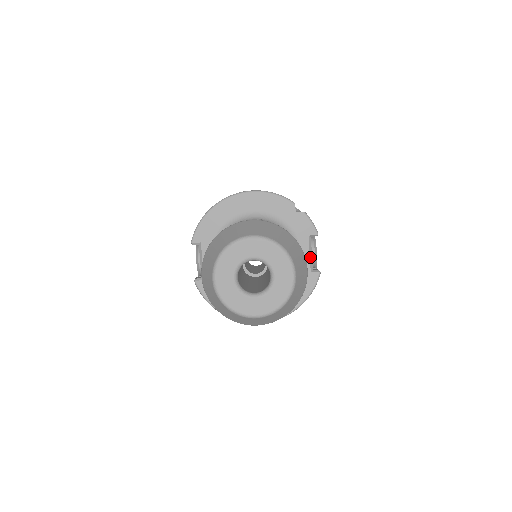
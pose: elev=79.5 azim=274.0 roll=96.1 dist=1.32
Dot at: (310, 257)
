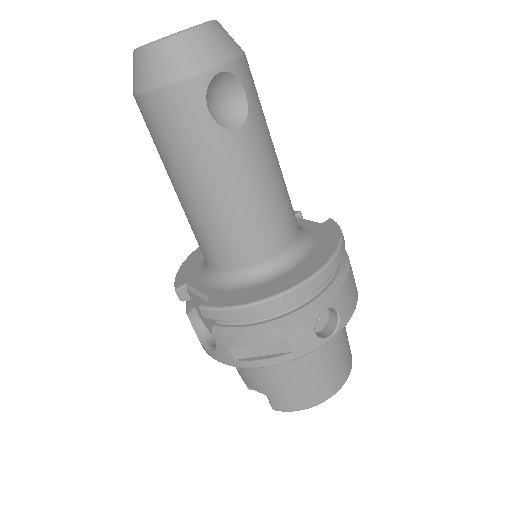
Dot at: (309, 221)
